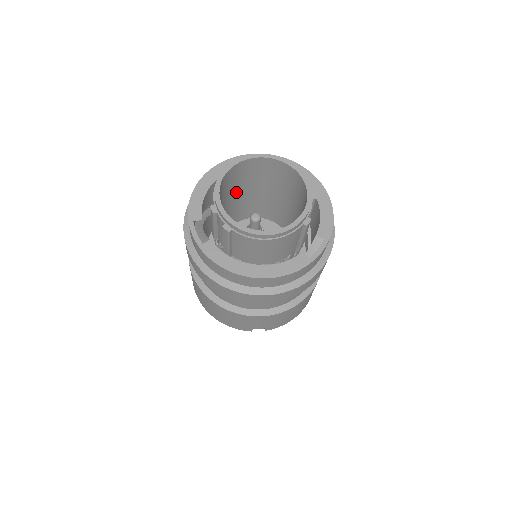
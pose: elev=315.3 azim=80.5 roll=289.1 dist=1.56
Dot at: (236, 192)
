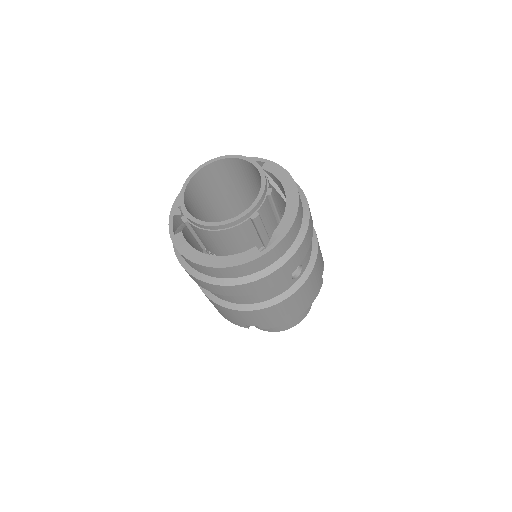
Dot at: (223, 192)
